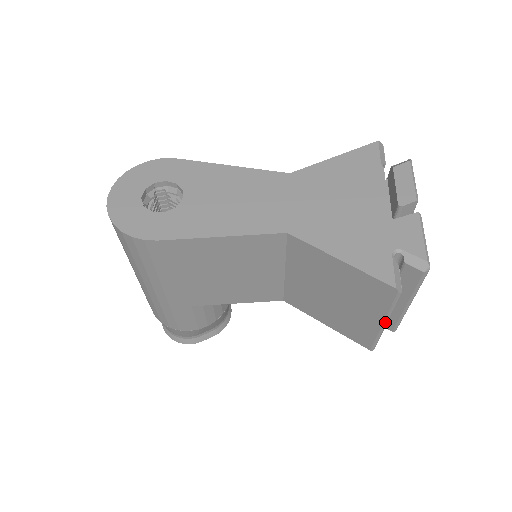
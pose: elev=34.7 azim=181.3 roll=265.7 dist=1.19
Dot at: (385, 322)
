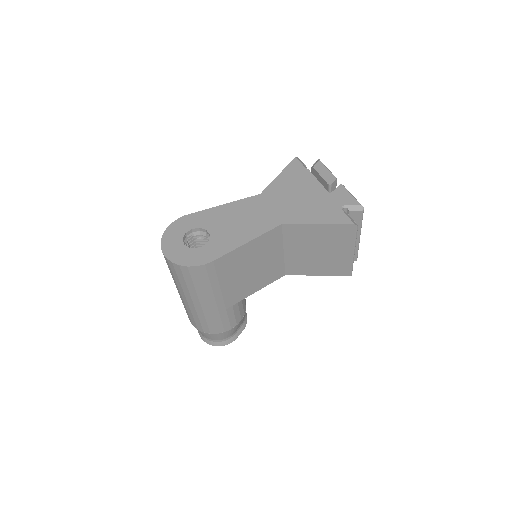
Dot at: (354, 250)
